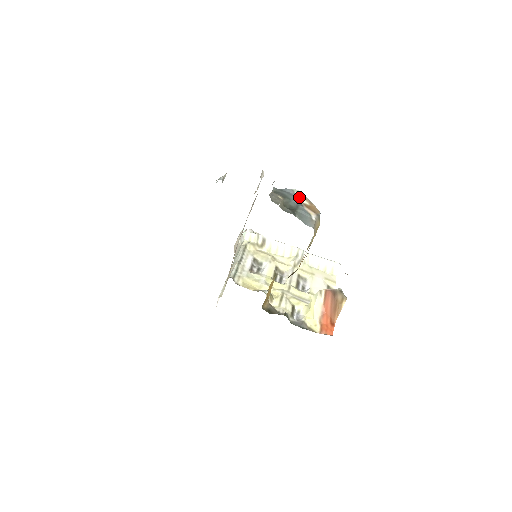
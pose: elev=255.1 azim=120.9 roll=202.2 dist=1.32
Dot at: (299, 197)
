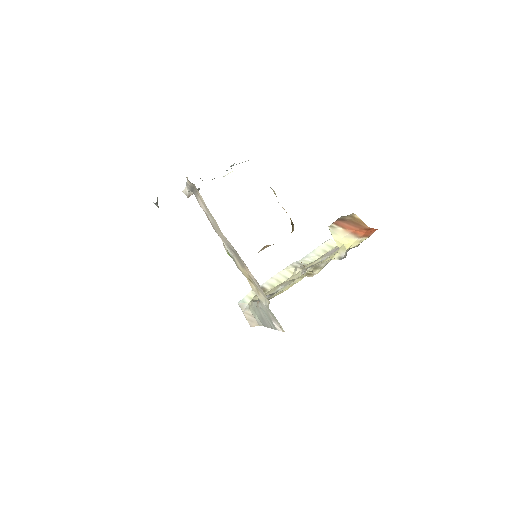
Dot at: occluded
